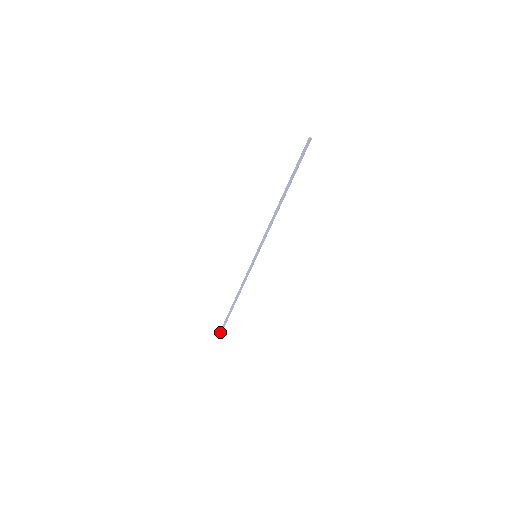
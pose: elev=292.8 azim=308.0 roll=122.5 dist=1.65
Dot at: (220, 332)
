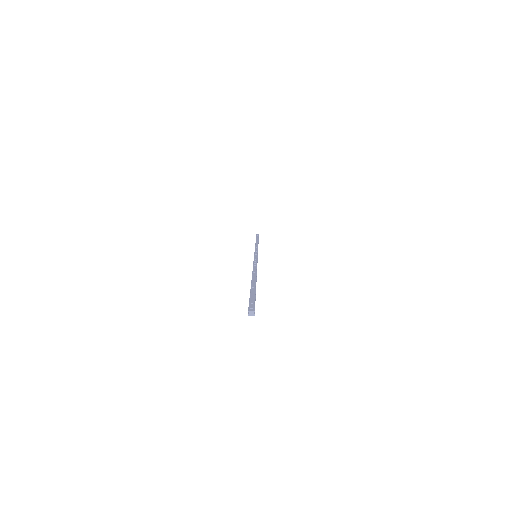
Dot at: occluded
